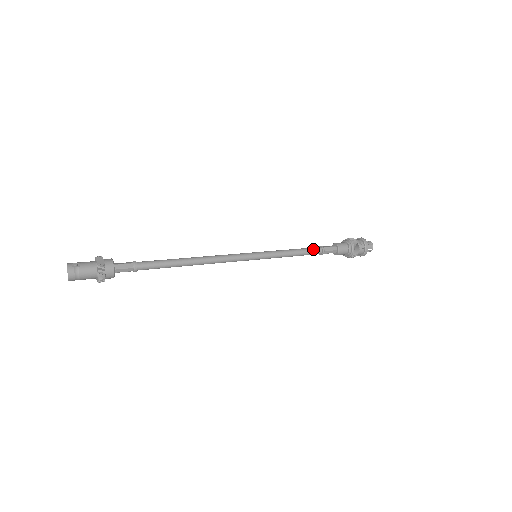
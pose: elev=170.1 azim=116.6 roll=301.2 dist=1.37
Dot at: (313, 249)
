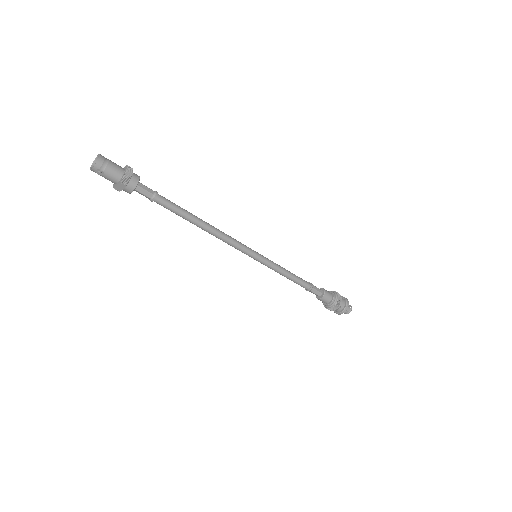
Dot at: (302, 279)
